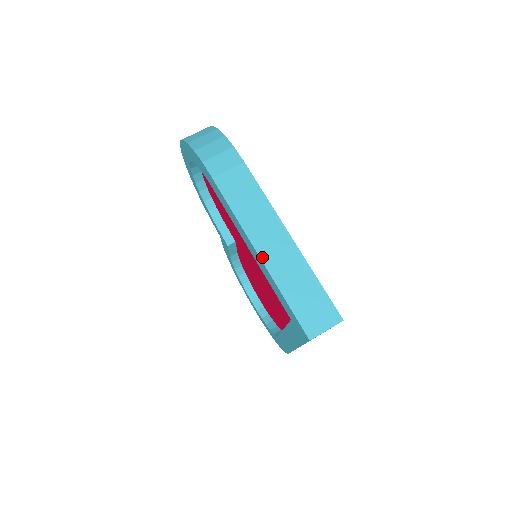
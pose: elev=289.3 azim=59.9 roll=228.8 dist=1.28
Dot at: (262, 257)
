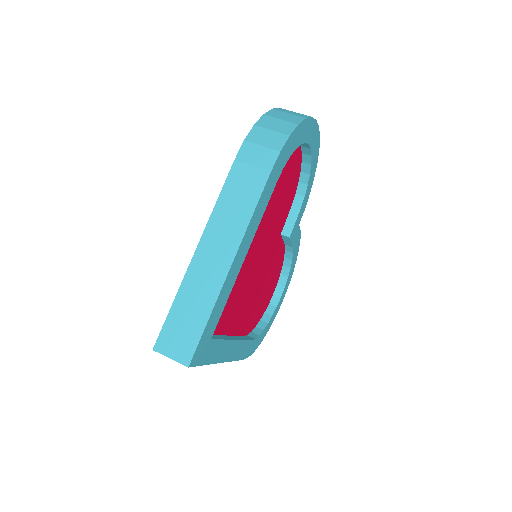
Dot at: (195, 257)
